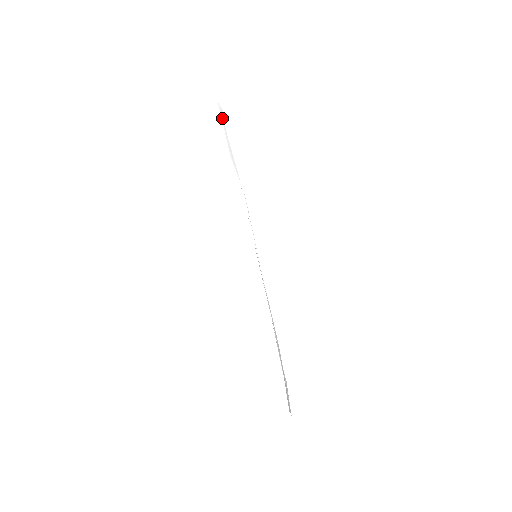
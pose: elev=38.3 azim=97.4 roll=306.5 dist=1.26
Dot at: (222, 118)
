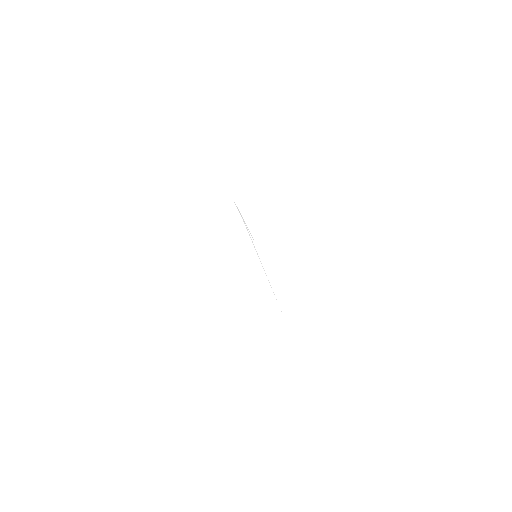
Dot at: occluded
